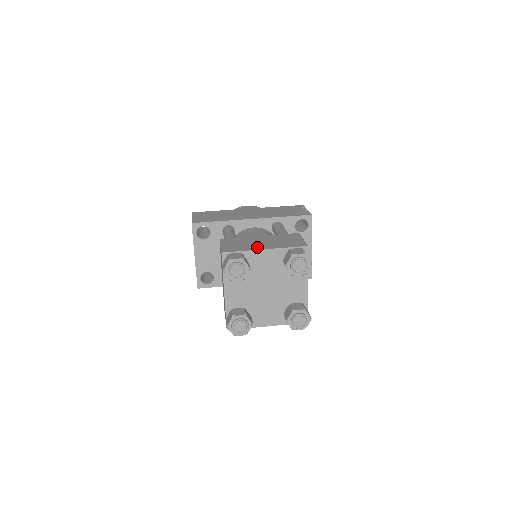
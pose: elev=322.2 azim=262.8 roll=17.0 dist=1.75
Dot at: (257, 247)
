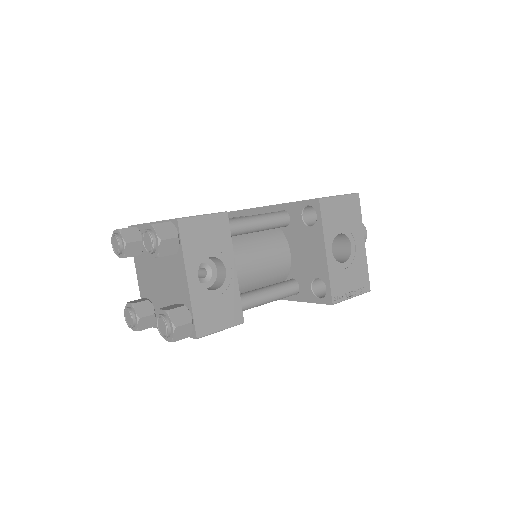
Dot at: occluded
